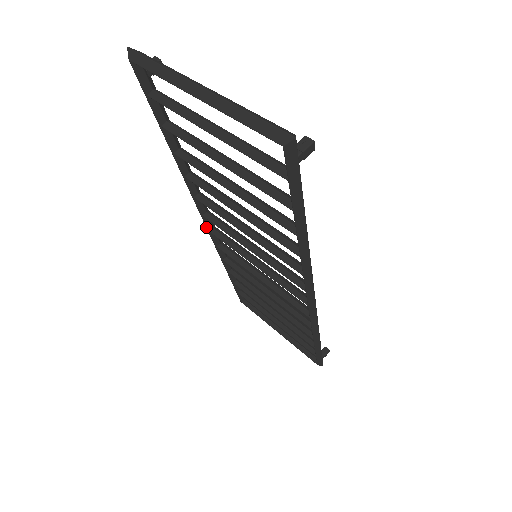
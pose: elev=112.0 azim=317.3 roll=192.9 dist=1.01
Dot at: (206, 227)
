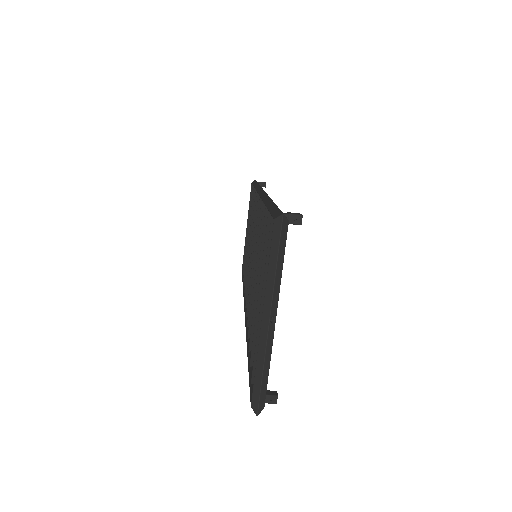
Dot at: (258, 193)
